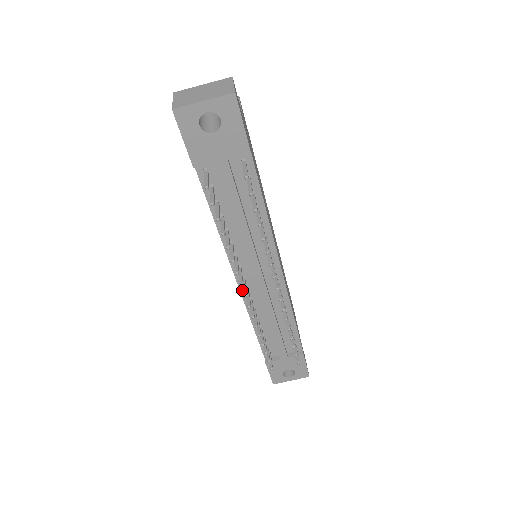
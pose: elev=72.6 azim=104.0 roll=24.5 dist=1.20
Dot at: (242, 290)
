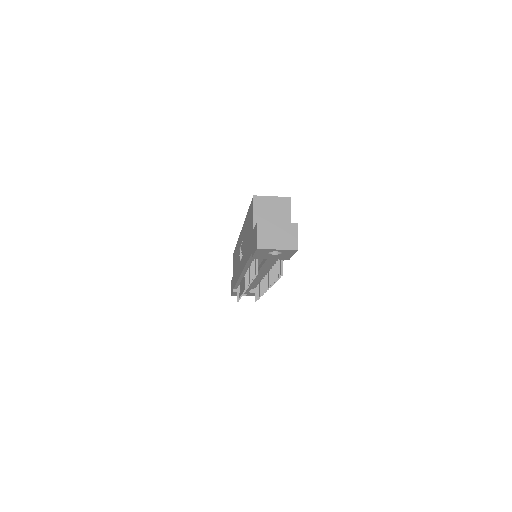
Dot at: (241, 276)
